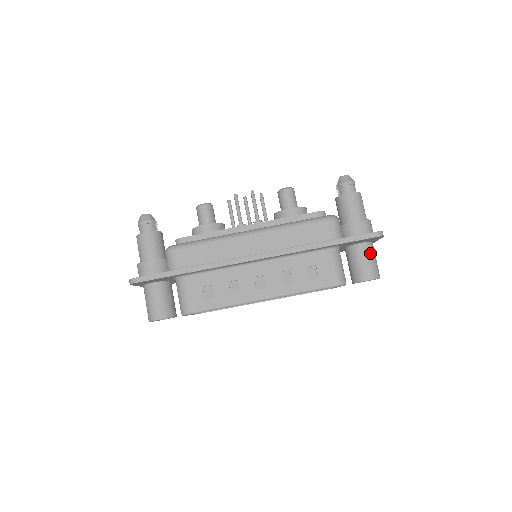
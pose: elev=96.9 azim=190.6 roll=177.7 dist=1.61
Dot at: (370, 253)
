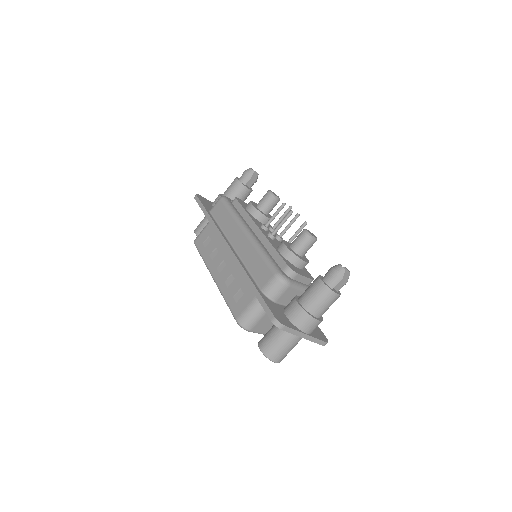
Dot at: (281, 335)
